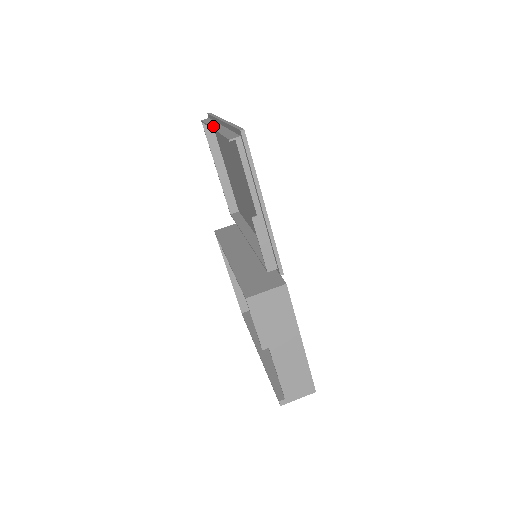
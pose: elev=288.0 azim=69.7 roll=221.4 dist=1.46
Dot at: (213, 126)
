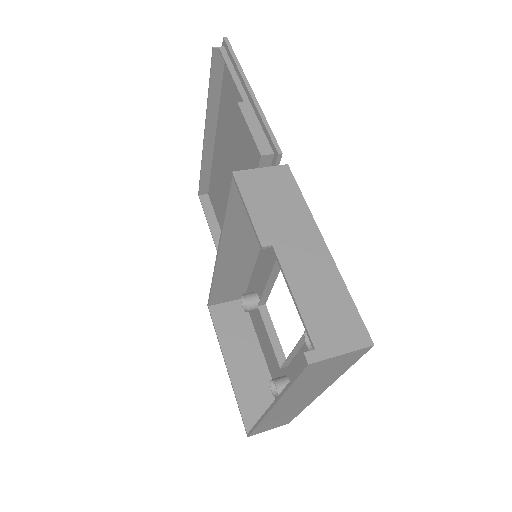
Dot at: (205, 140)
